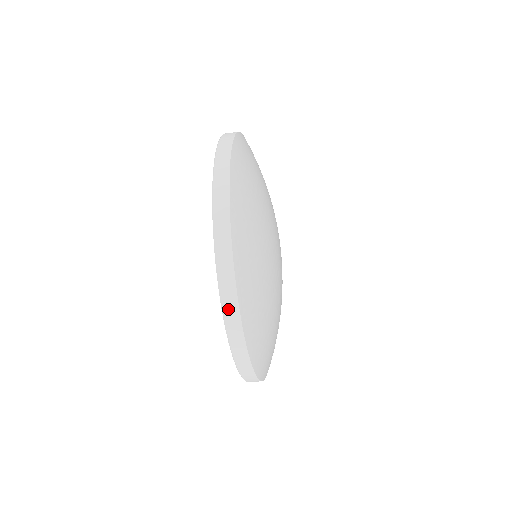
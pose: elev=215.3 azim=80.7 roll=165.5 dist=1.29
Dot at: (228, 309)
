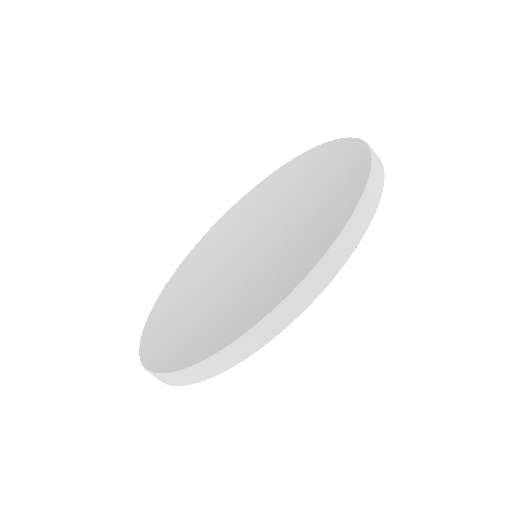
Dot at: occluded
